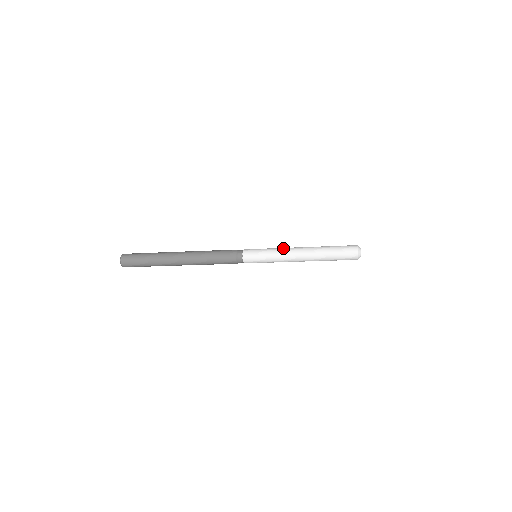
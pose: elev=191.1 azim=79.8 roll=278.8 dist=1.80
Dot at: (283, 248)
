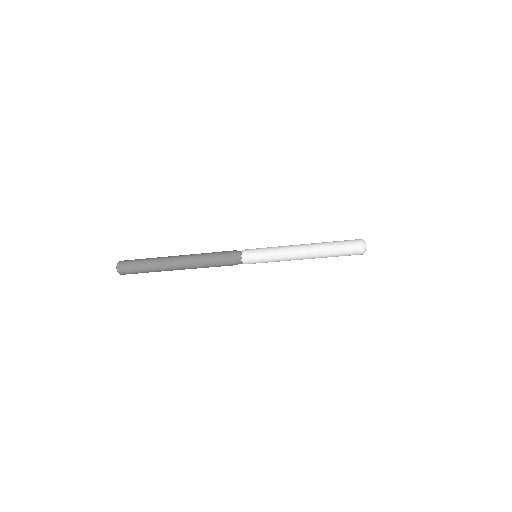
Dot at: (284, 247)
